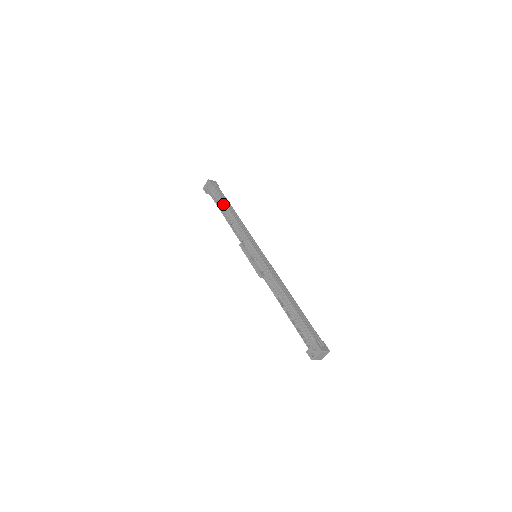
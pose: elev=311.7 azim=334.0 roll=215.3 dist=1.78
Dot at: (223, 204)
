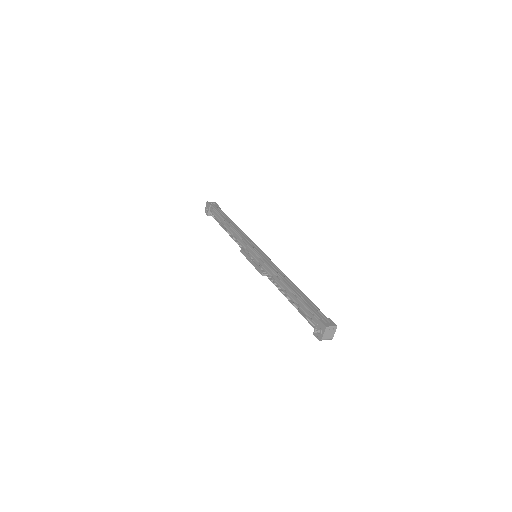
Dot at: (221, 219)
